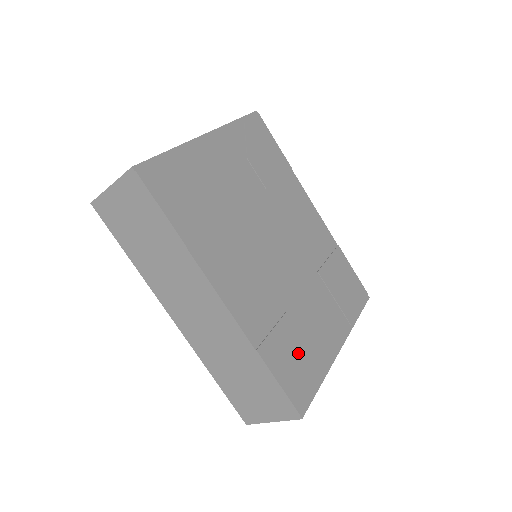
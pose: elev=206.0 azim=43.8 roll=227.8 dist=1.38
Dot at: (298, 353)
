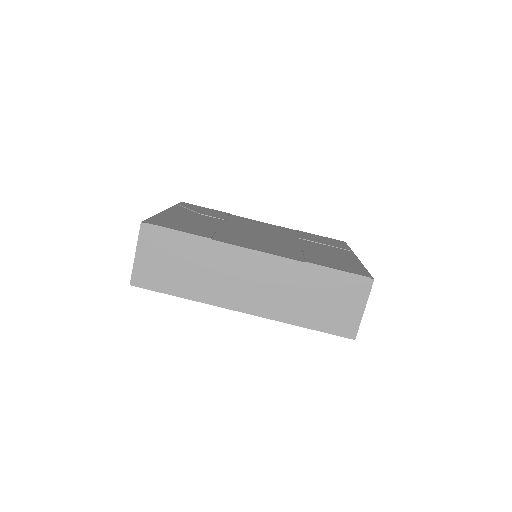
Dot at: (333, 261)
